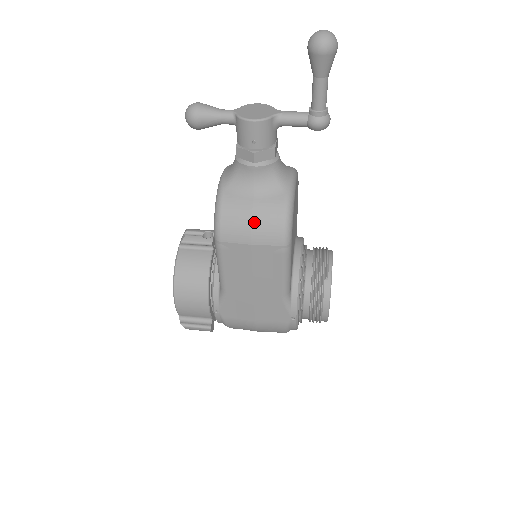
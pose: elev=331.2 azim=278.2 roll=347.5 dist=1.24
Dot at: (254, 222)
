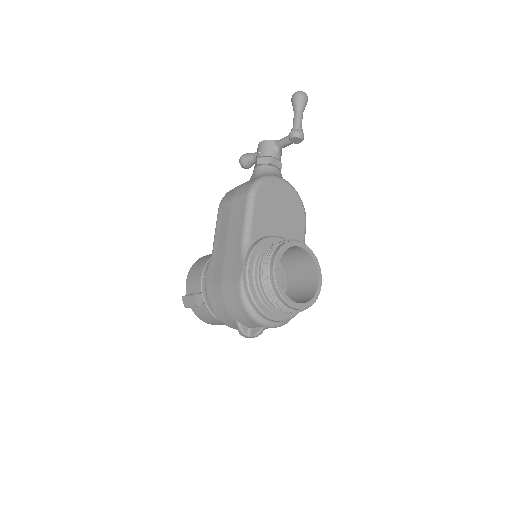
Dot at: (240, 187)
